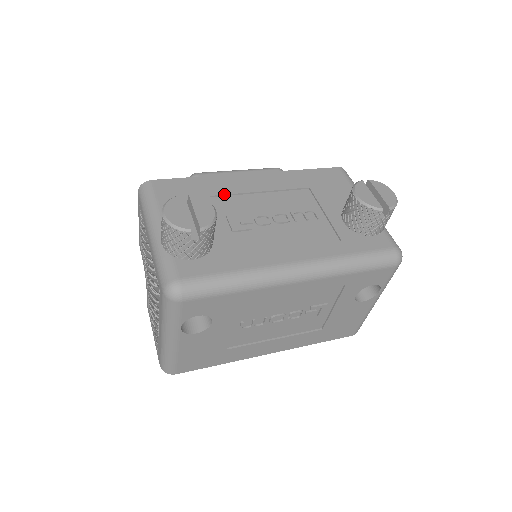
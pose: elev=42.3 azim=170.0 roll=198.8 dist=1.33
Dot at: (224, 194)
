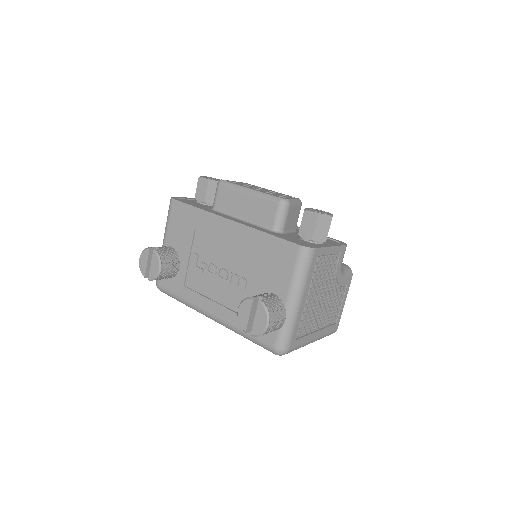
Dot at: (202, 233)
